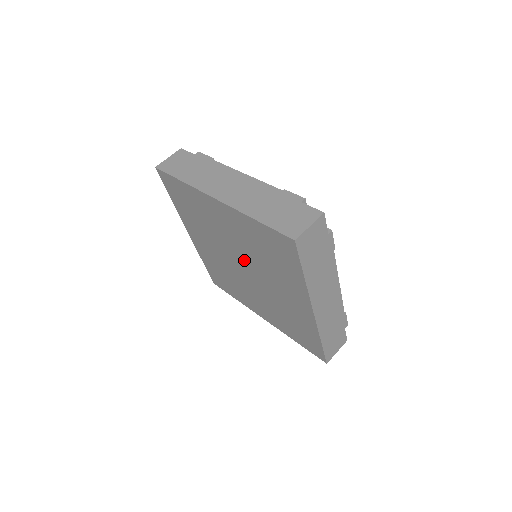
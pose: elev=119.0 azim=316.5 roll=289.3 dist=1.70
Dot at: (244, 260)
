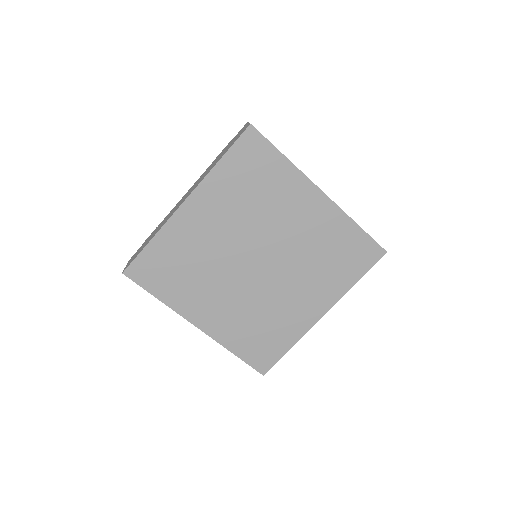
Dot at: (250, 245)
